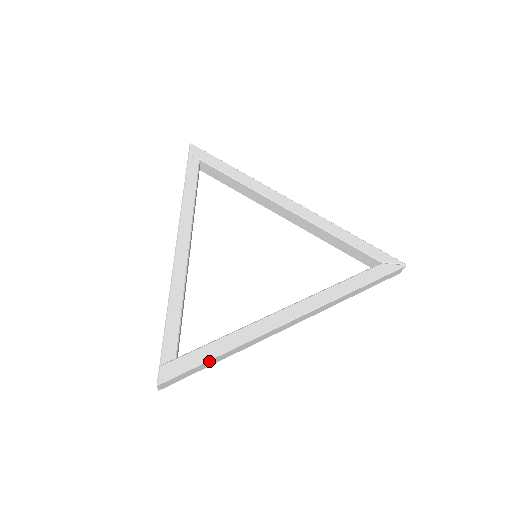
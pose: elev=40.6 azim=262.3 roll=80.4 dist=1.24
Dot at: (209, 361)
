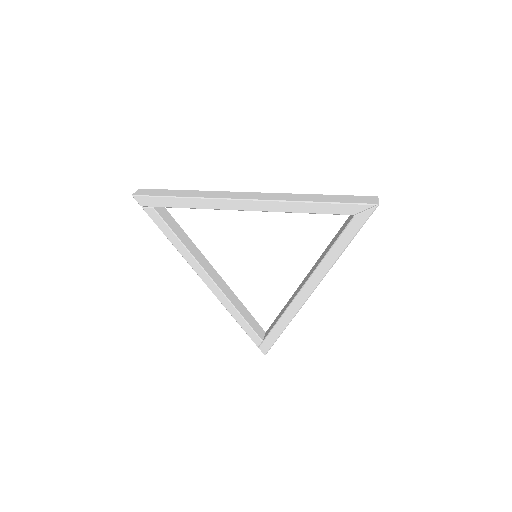
Dot at: occluded
